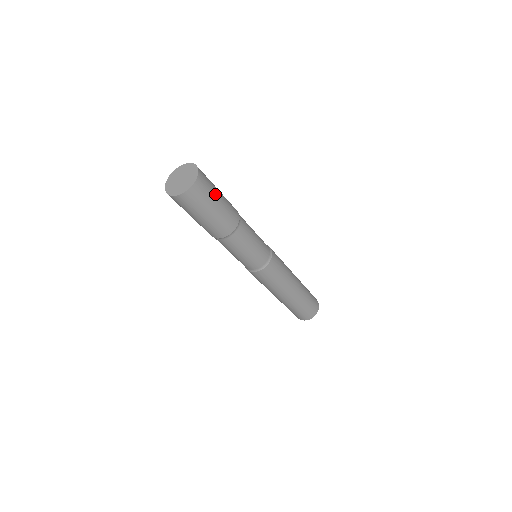
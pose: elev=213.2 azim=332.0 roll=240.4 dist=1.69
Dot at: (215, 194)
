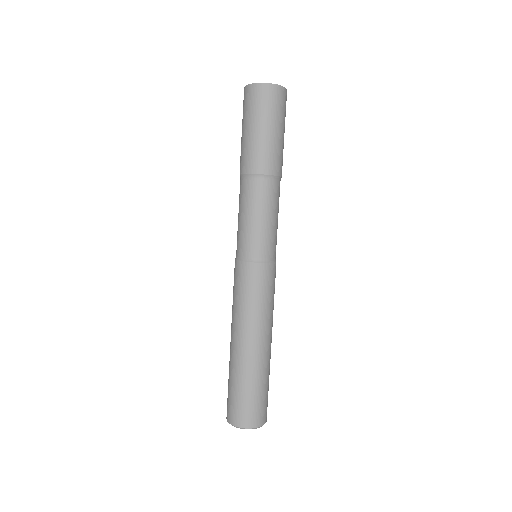
Dot at: (277, 121)
